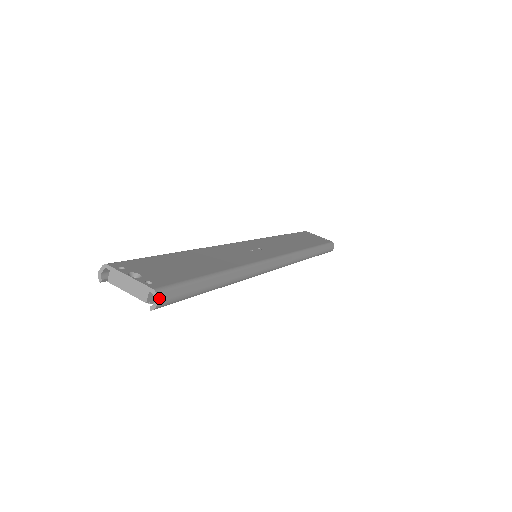
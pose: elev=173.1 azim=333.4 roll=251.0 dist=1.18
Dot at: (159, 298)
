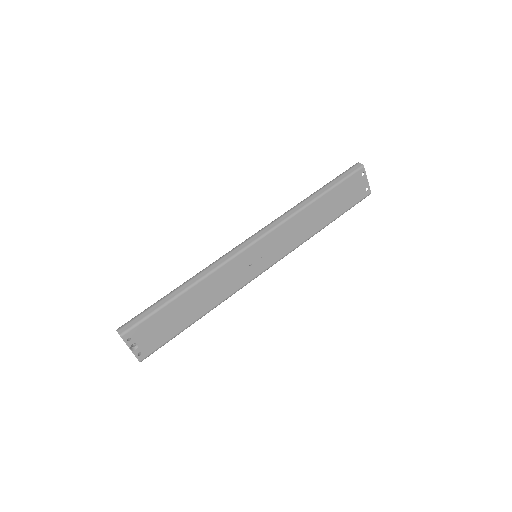
Dot at: occluded
